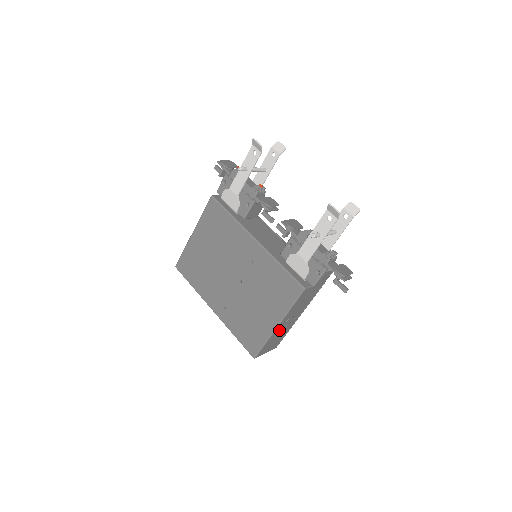
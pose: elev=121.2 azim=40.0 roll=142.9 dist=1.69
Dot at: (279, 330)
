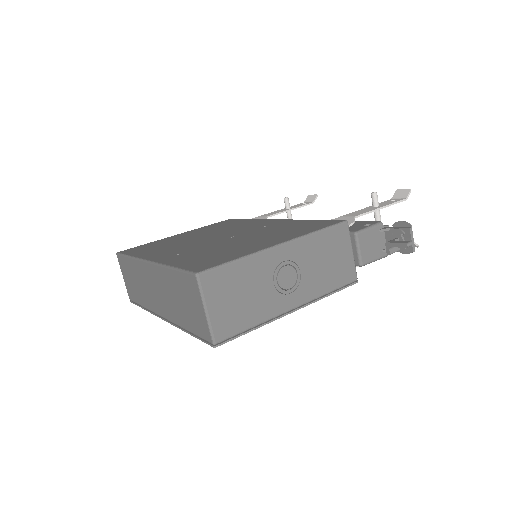
Dot at: (268, 270)
